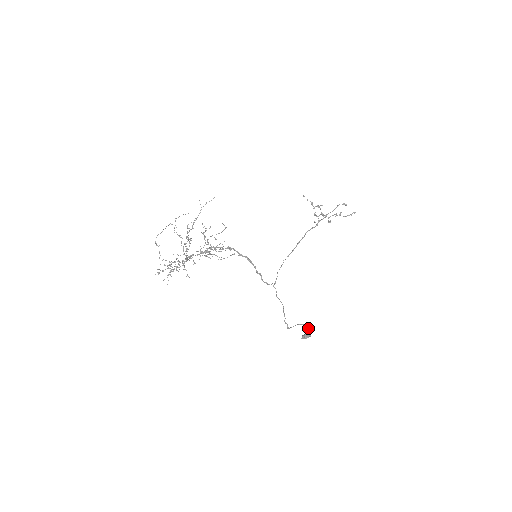
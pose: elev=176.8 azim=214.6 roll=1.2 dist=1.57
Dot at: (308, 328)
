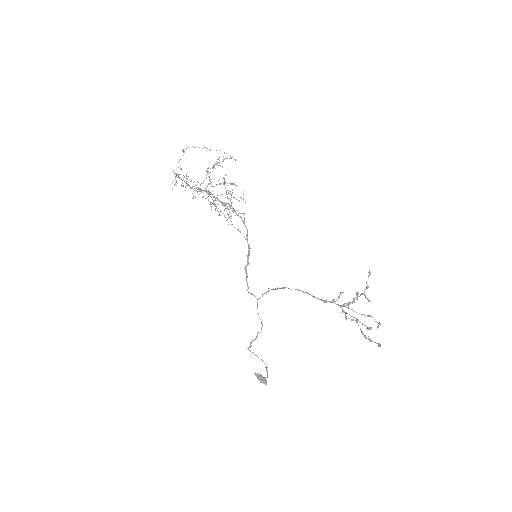
Dot at: occluded
